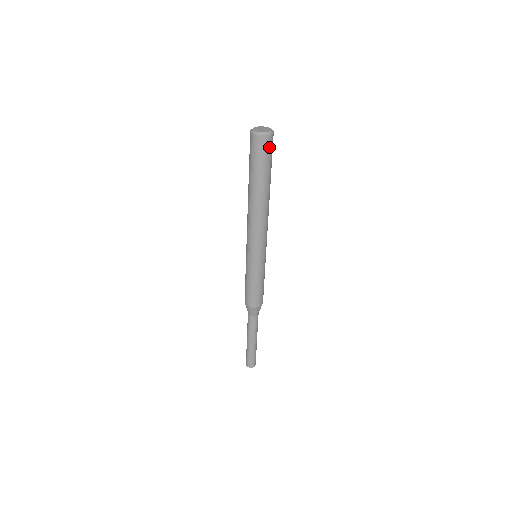
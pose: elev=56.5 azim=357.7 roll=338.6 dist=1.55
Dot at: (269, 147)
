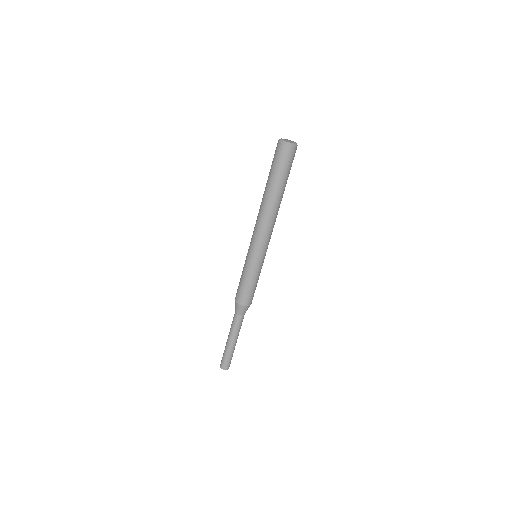
Dot at: (293, 156)
